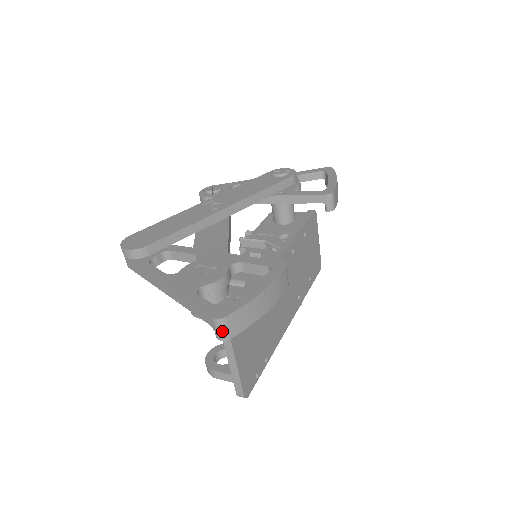
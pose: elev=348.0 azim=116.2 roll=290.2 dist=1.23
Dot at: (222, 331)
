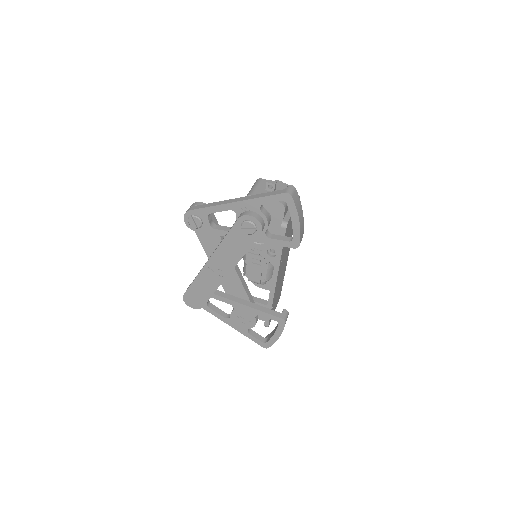
Dot at: occluded
